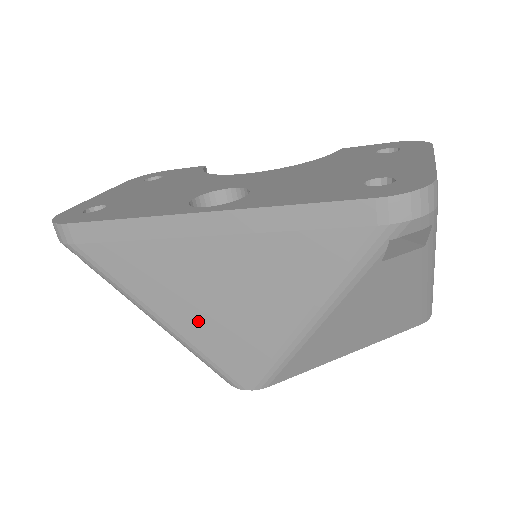
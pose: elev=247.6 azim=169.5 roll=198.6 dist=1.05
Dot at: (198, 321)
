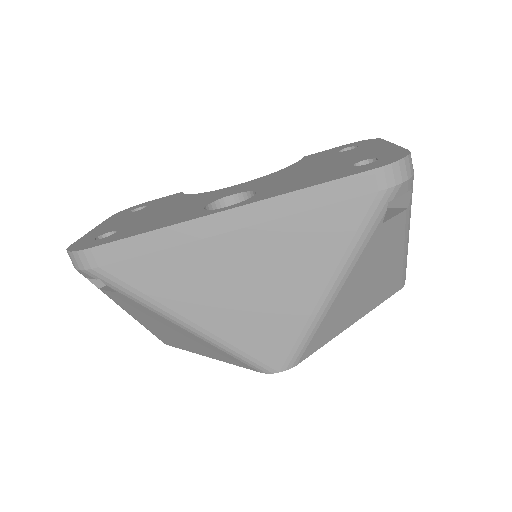
Dot at: (229, 315)
